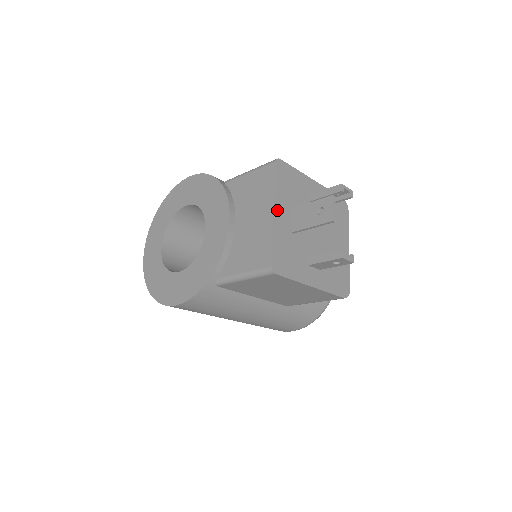
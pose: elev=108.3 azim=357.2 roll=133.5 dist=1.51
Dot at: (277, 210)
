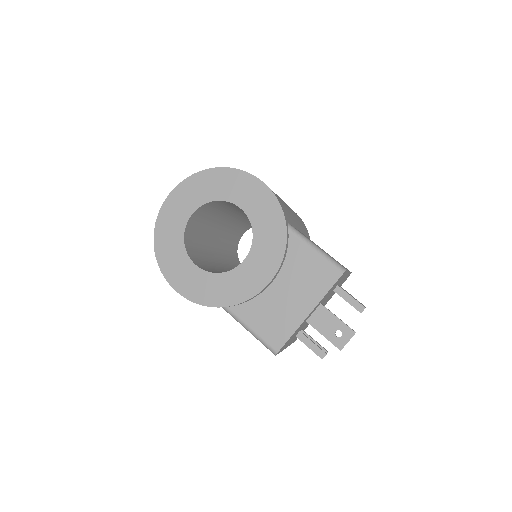
Dot at: occluded
